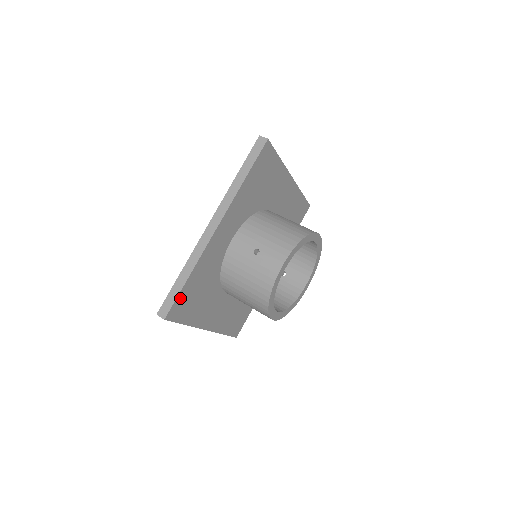
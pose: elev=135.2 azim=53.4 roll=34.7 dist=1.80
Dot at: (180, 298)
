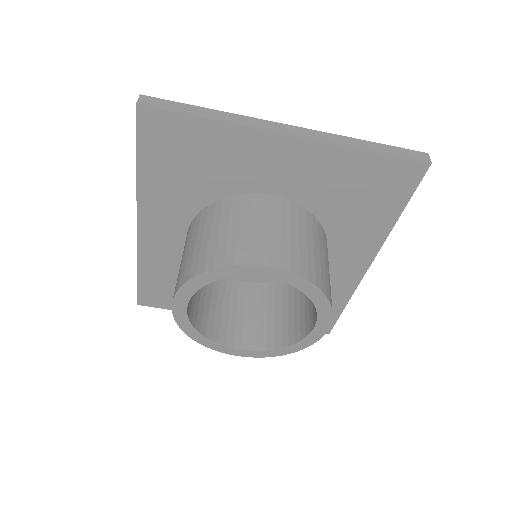
Dot at: (145, 289)
